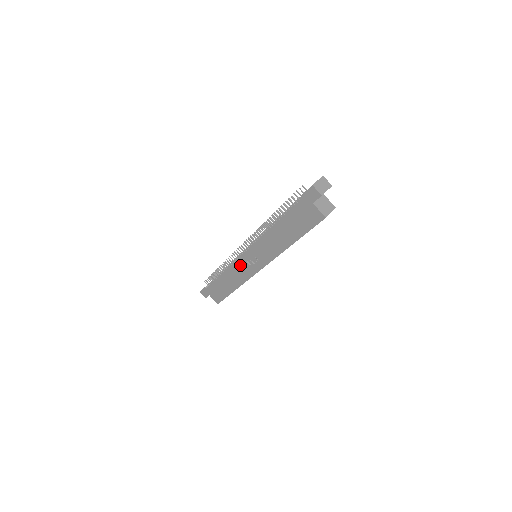
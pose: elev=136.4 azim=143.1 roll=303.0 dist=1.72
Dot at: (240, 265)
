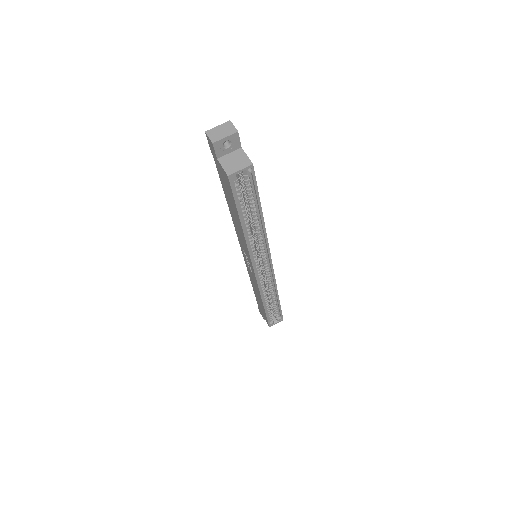
Dot at: (249, 269)
